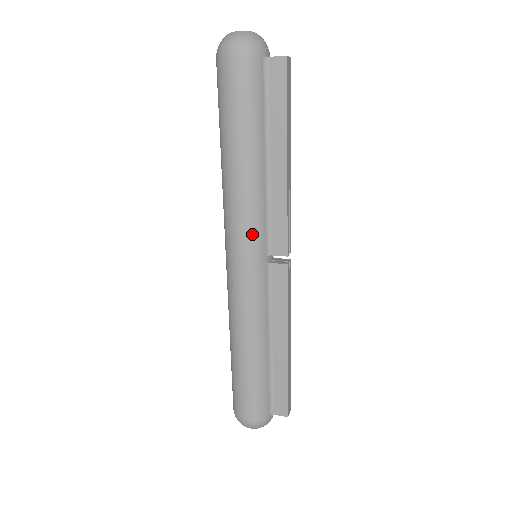
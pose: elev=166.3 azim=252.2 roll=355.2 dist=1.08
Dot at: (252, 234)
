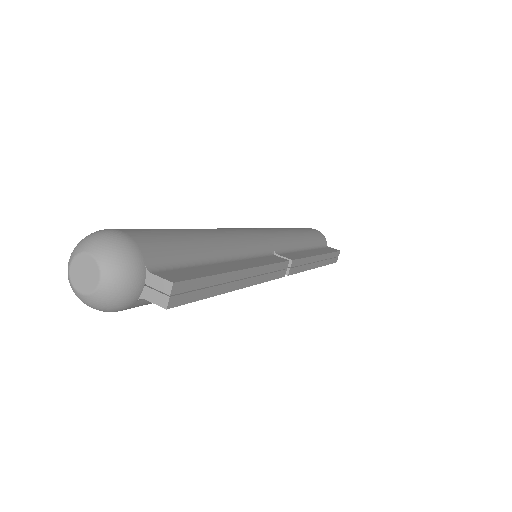
Dot at: occluded
